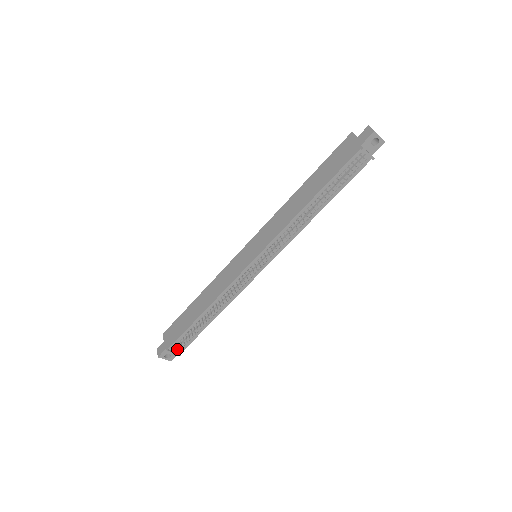
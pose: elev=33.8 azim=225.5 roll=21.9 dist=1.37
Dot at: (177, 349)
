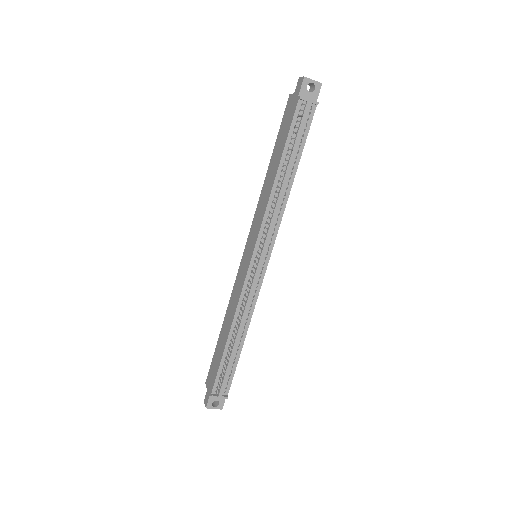
Dot at: (220, 390)
